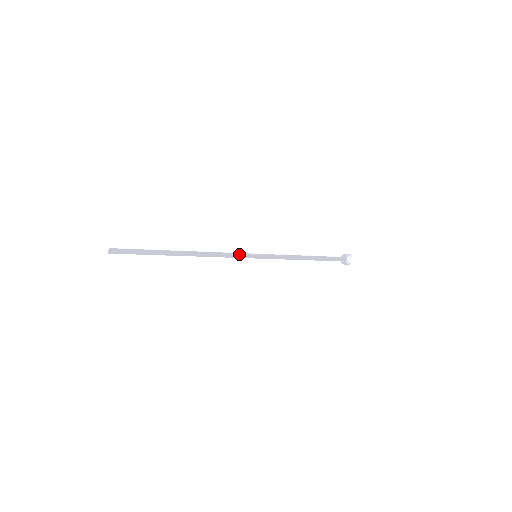
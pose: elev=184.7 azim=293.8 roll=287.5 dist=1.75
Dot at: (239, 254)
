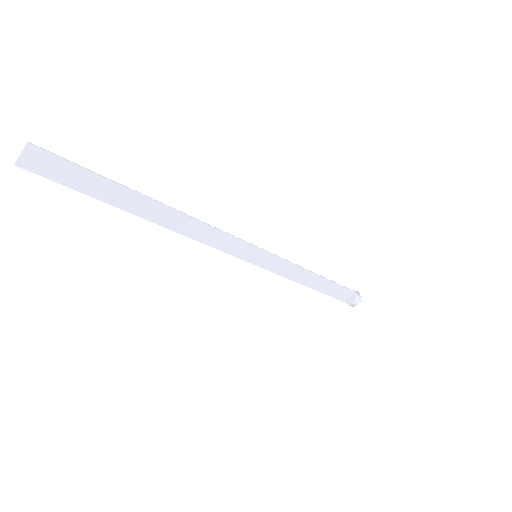
Dot at: (236, 243)
